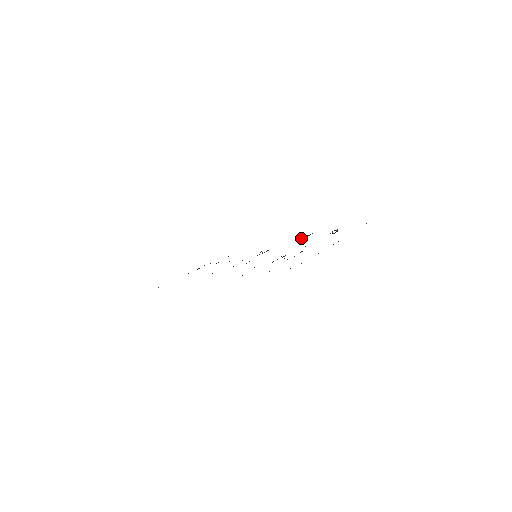
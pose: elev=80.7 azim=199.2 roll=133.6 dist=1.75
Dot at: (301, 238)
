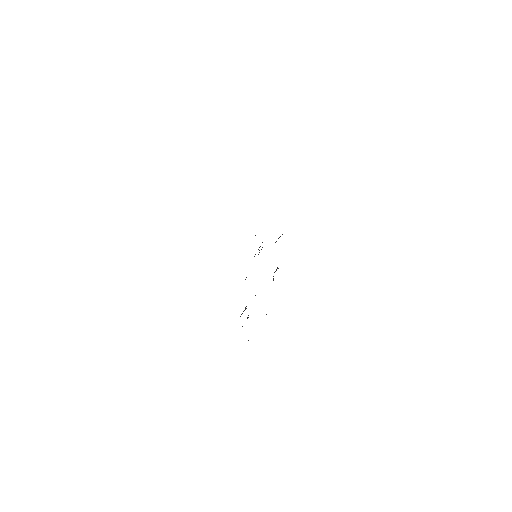
Dot at: occluded
